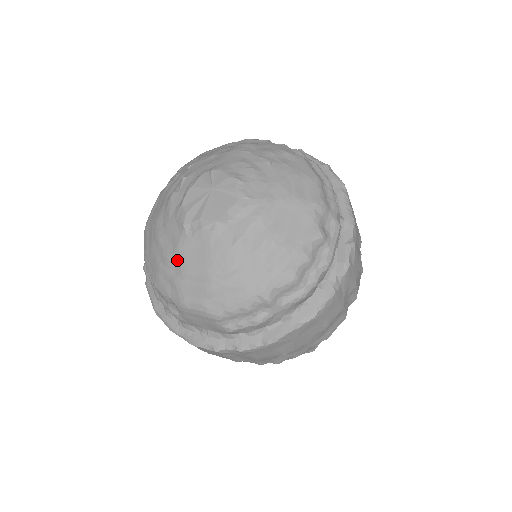
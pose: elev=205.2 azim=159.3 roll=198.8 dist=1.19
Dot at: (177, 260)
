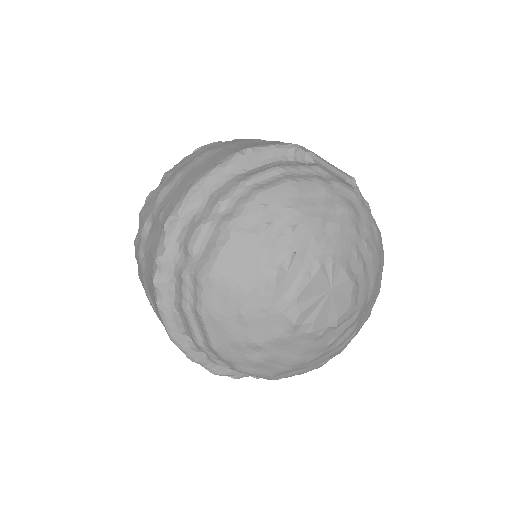
Dot at: (268, 348)
